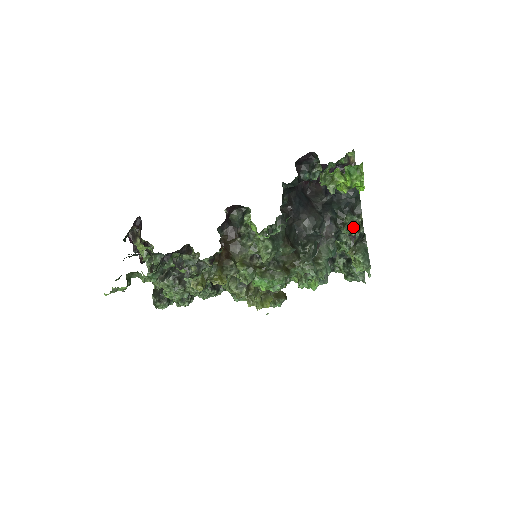
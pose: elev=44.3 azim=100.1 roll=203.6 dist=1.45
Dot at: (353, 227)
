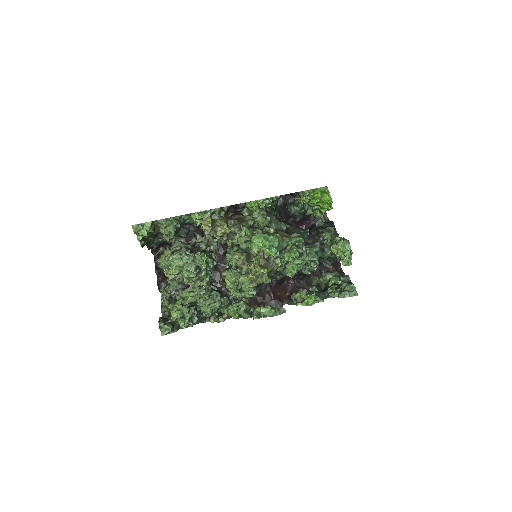
Dot at: occluded
